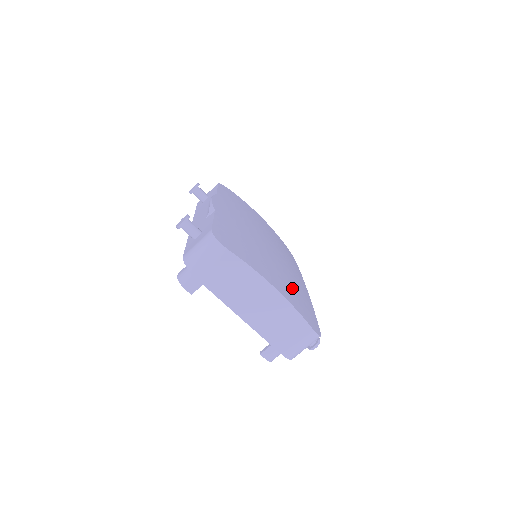
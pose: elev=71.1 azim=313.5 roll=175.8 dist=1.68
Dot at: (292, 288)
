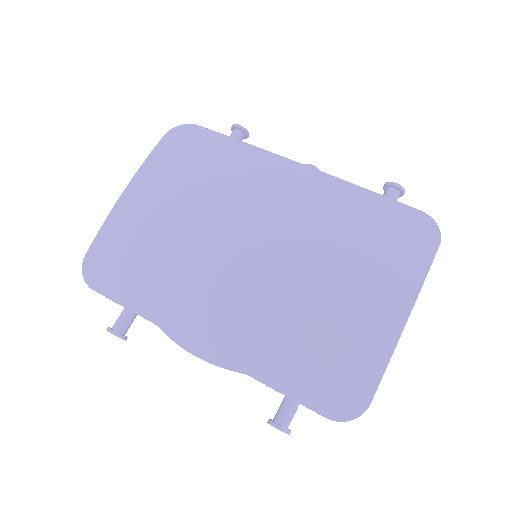
Dot at: (361, 251)
